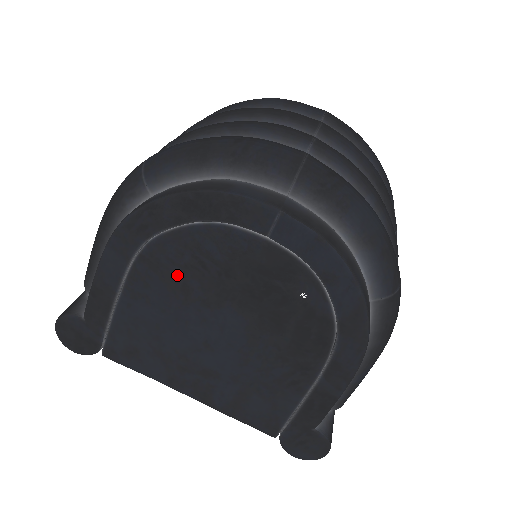
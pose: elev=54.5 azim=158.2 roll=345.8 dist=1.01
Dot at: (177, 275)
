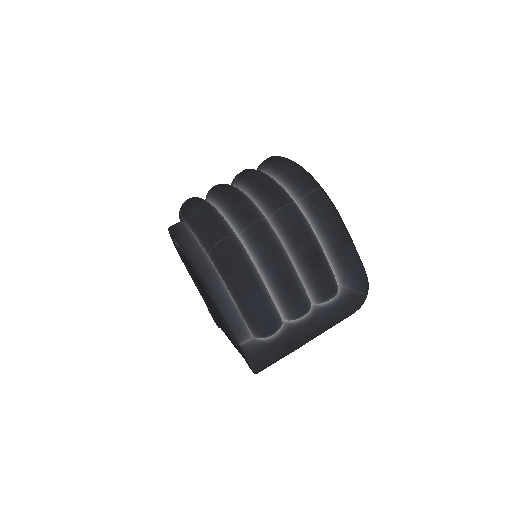
Dot at: (190, 272)
